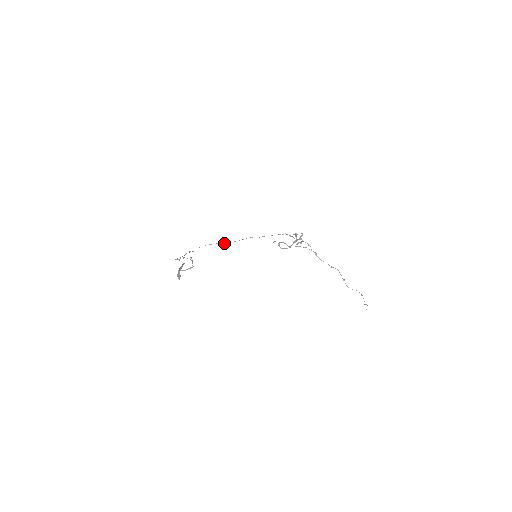
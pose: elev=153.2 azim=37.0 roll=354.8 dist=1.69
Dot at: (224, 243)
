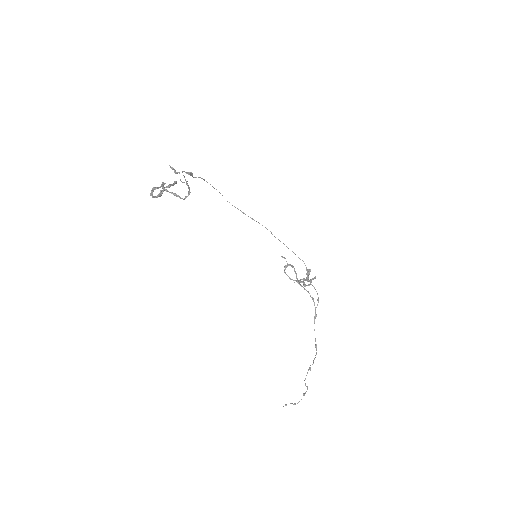
Dot at: occluded
